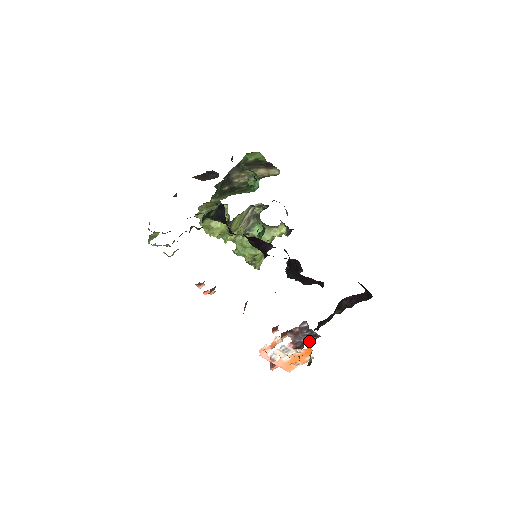
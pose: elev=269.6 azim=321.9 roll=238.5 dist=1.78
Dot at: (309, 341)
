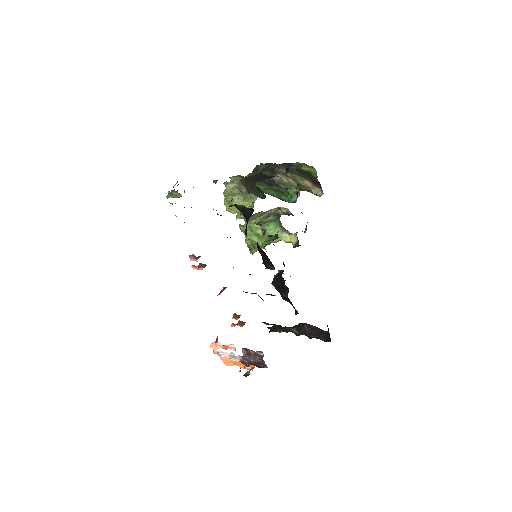
Dot at: (256, 366)
